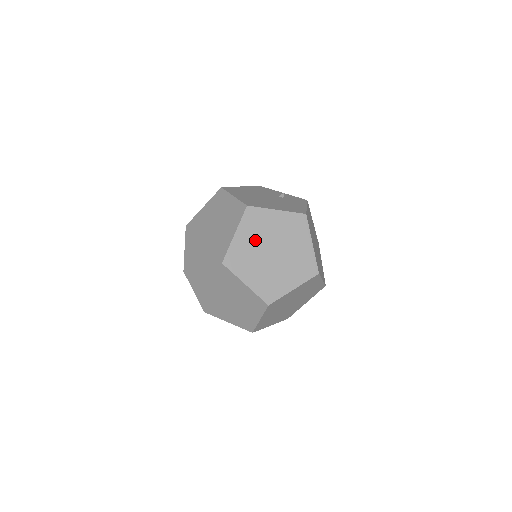
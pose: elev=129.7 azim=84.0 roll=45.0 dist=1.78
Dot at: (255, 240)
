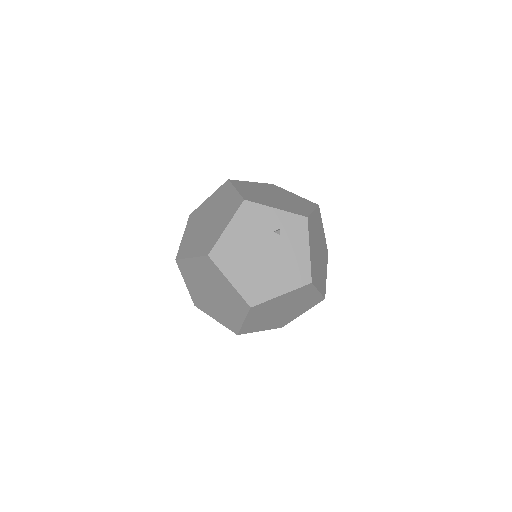
Dot at: (263, 315)
